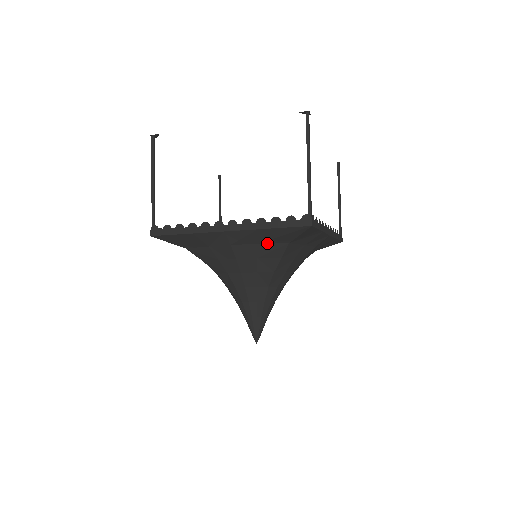
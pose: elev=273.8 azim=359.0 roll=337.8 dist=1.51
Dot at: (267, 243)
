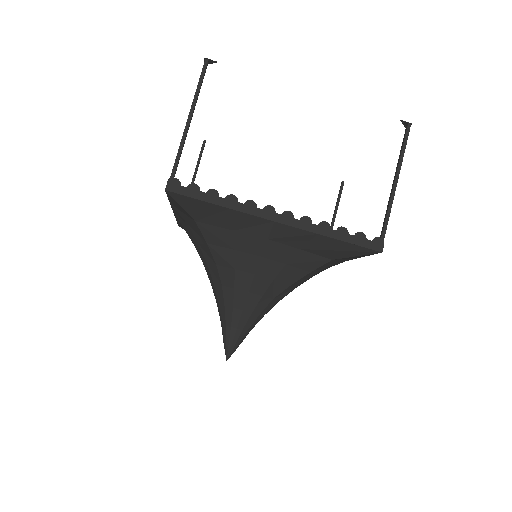
Dot at: (310, 252)
